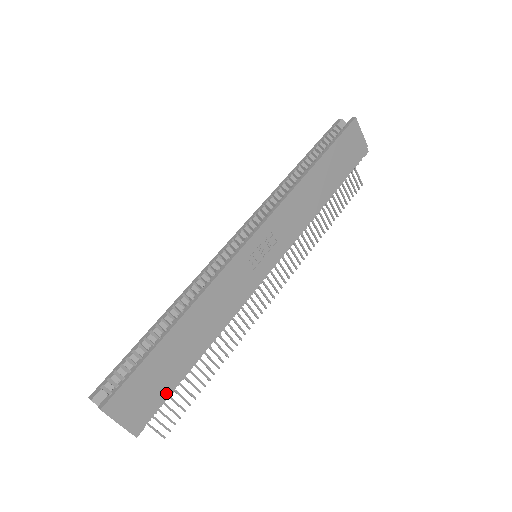
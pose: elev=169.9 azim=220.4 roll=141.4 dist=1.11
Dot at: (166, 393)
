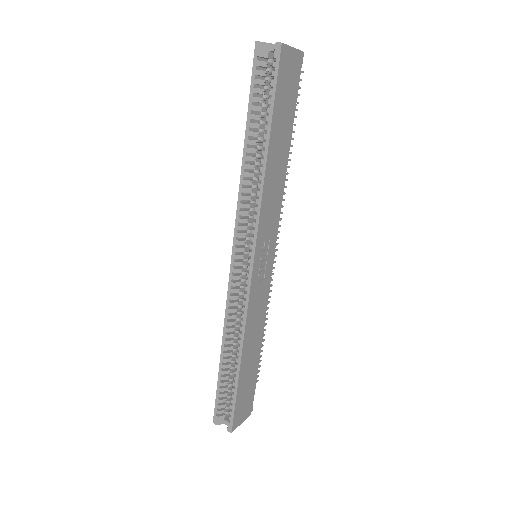
Dot at: (254, 383)
